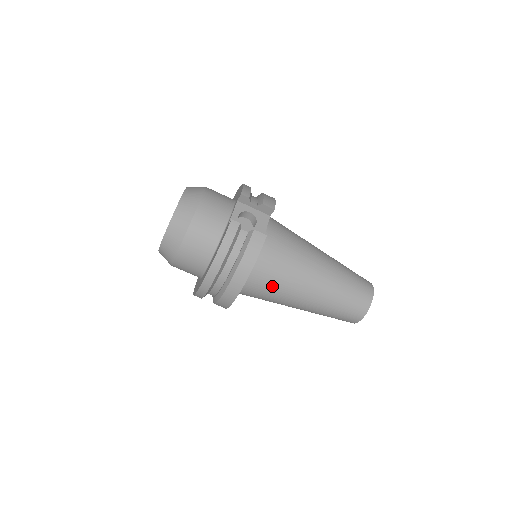
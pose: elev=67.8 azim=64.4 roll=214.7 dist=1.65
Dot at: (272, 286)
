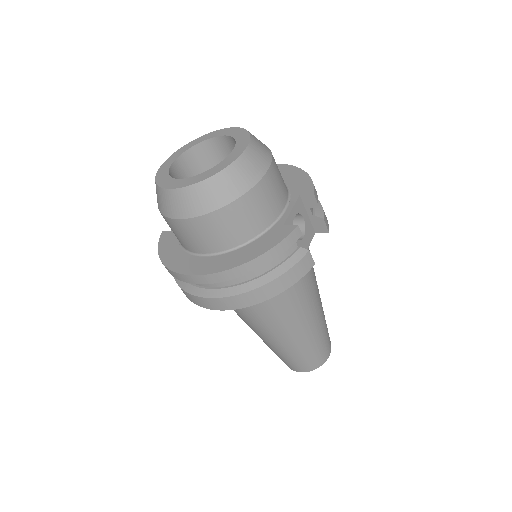
Dot at: (265, 309)
